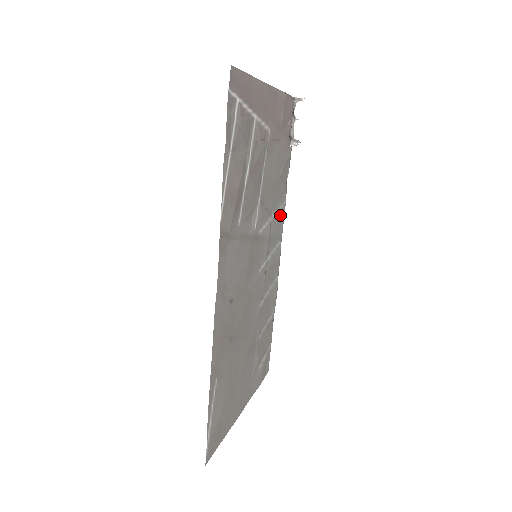
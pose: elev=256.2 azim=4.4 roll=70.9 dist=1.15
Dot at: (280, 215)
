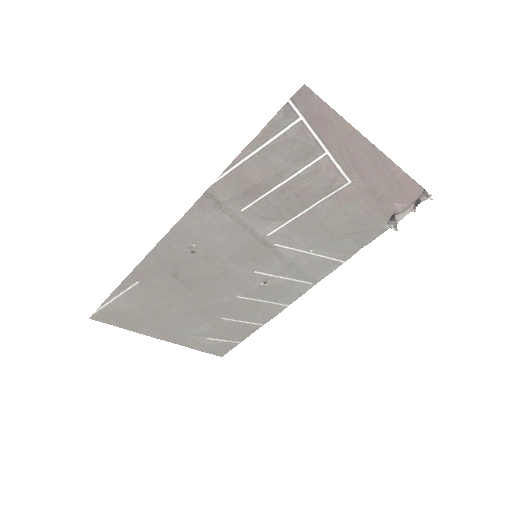
Dot at: (326, 263)
